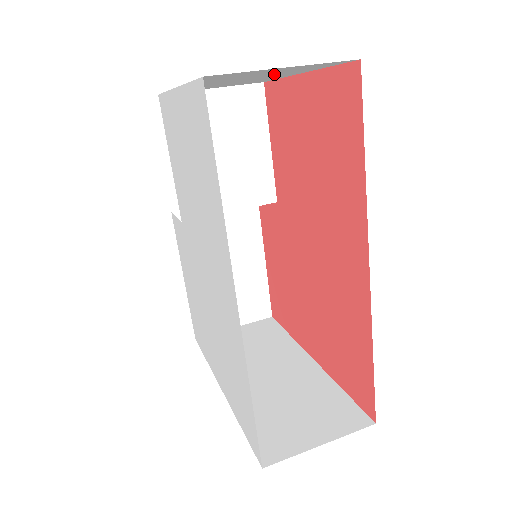
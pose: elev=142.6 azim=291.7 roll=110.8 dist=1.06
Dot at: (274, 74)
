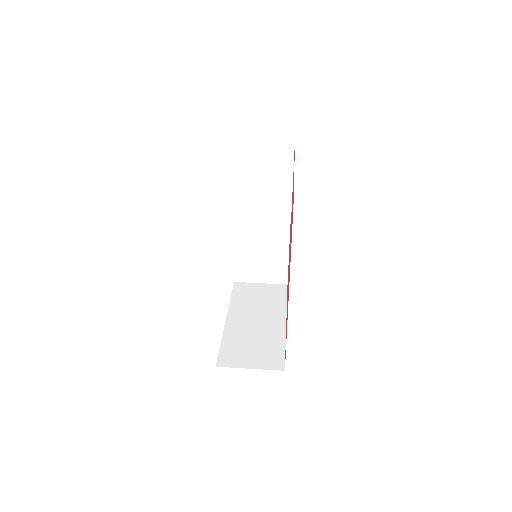
Dot at: occluded
